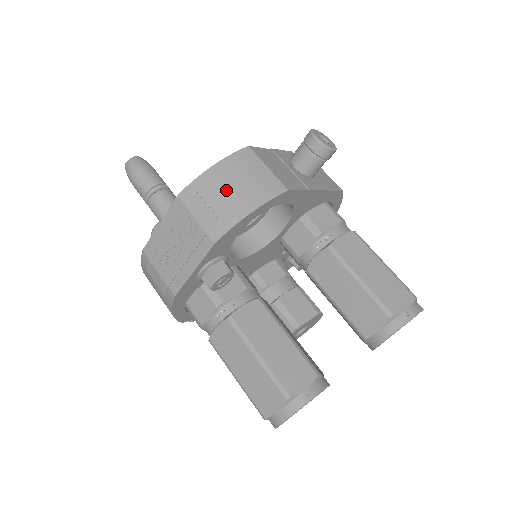
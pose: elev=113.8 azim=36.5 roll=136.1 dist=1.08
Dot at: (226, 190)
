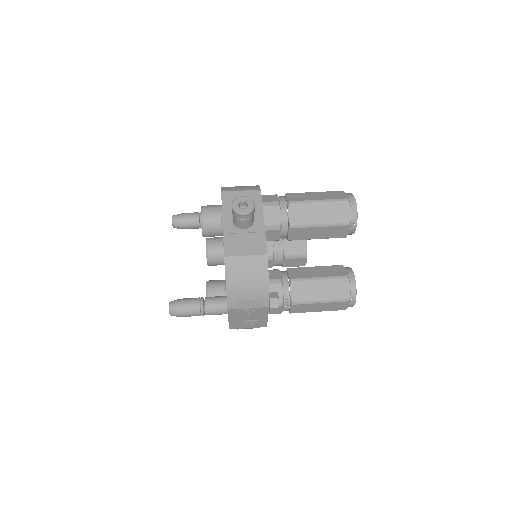
Dot at: (246, 287)
